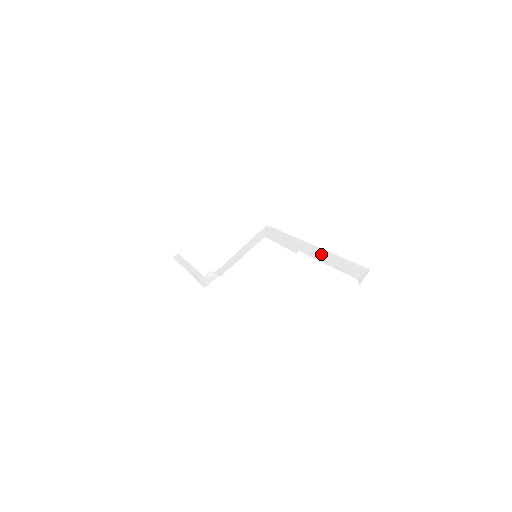
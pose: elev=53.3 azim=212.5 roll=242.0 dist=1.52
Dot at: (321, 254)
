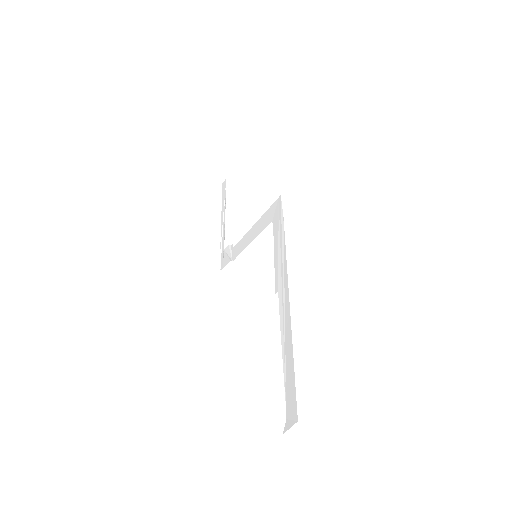
Dot at: (286, 325)
